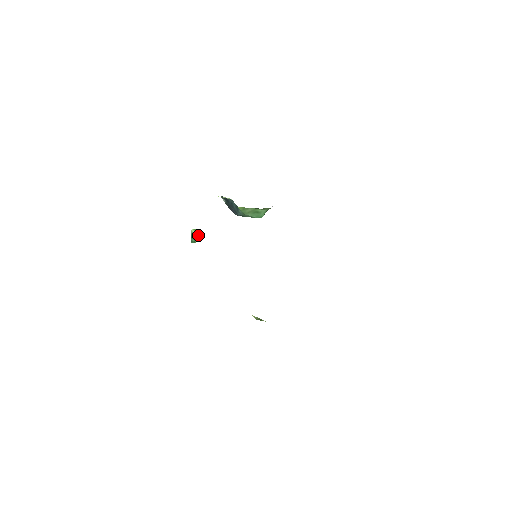
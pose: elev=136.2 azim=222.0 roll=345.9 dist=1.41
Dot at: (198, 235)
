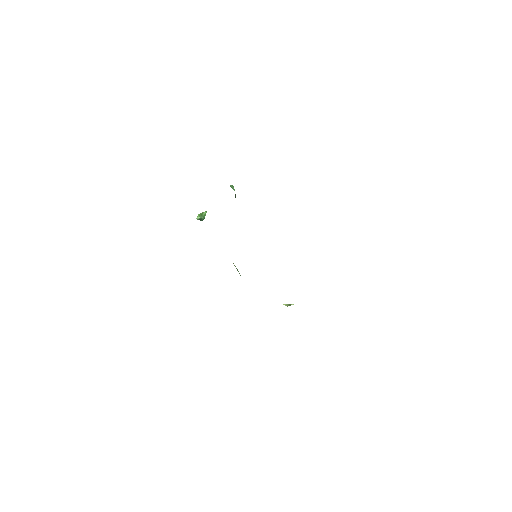
Dot at: (203, 213)
